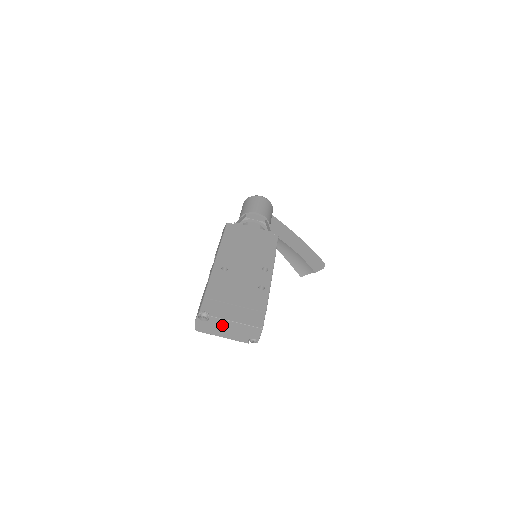
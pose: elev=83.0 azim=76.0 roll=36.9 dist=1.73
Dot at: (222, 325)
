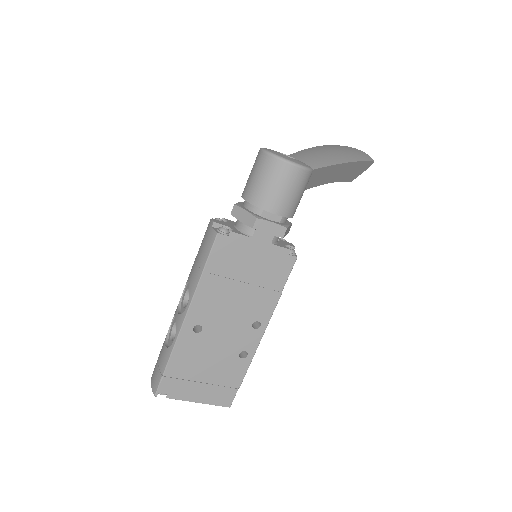
Dot at: occluded
